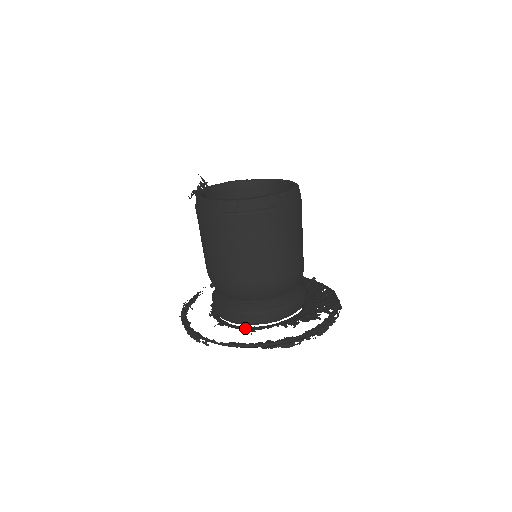
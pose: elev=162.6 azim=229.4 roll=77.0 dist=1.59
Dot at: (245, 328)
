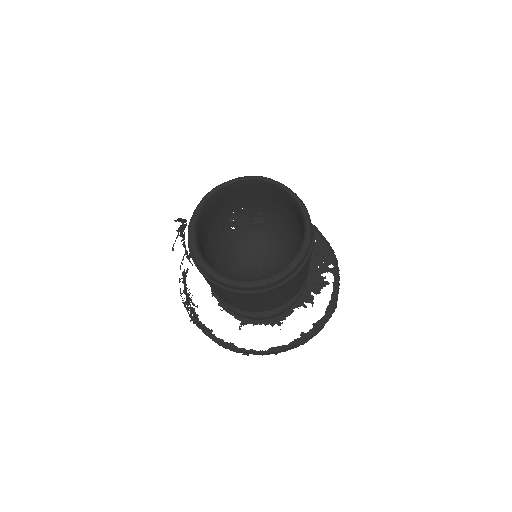
Dot at: (270, 322)
